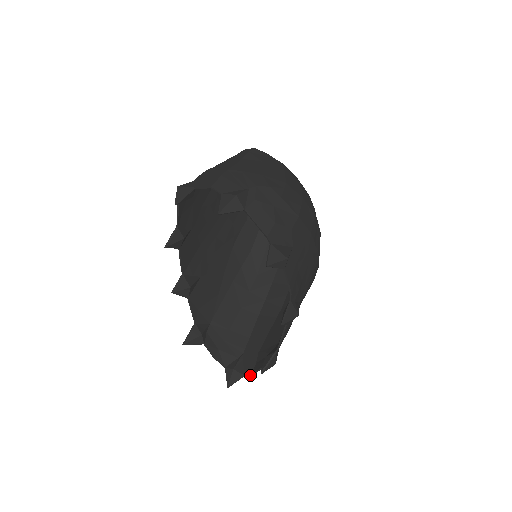
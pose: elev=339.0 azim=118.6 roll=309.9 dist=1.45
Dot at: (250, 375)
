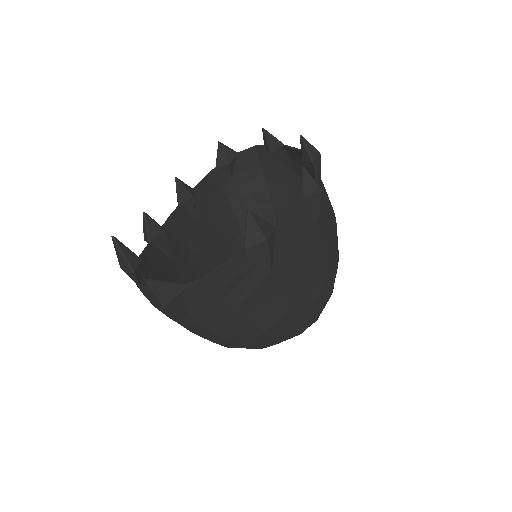
Dot at: (202, 278)
